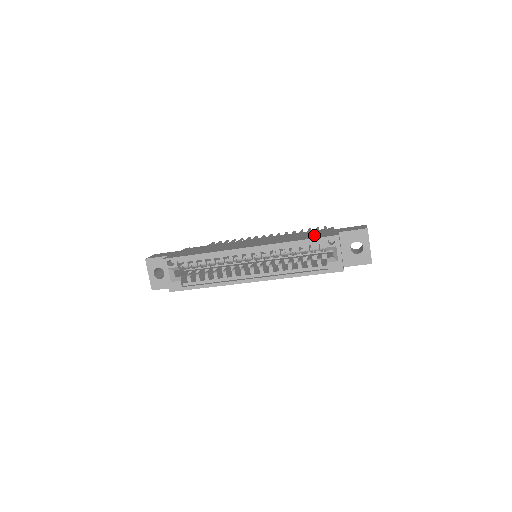
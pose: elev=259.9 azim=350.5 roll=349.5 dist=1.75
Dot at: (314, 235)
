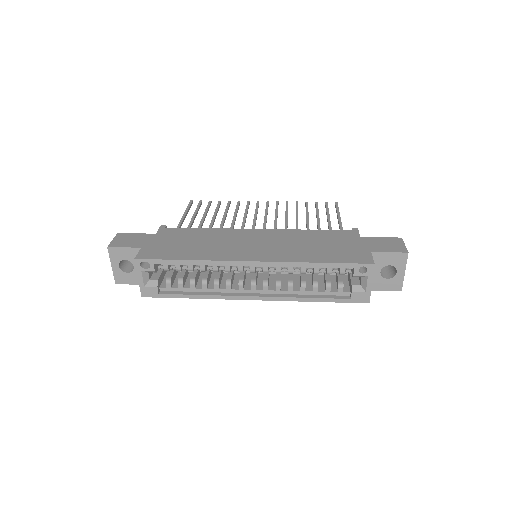
Dot at: (339, 251)
